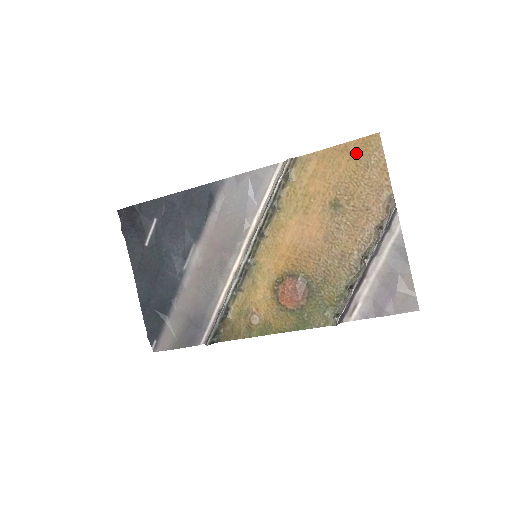
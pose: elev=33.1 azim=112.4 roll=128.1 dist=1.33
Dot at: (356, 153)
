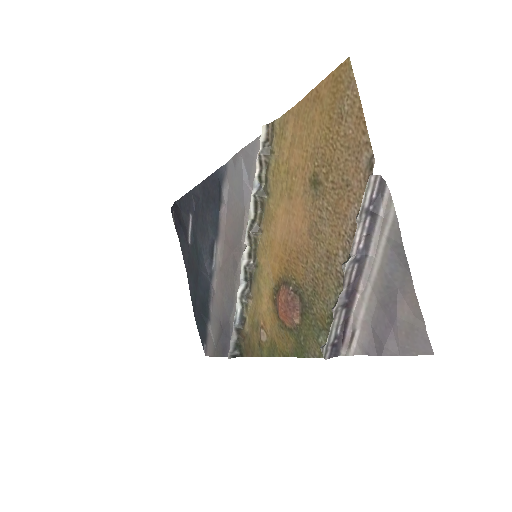
Dot at: (328, 99)
